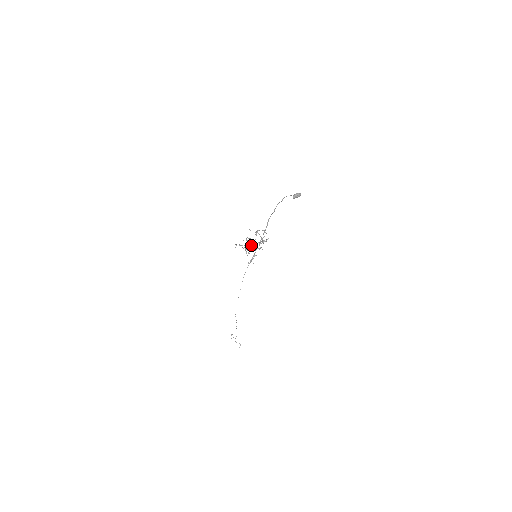
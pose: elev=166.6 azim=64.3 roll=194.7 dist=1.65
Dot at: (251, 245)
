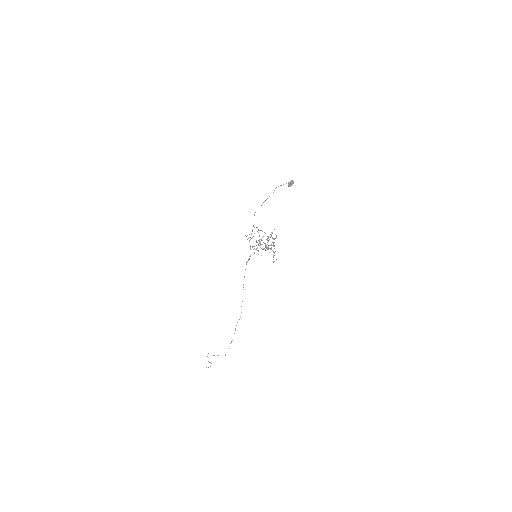
Dot at: (260, 244)
